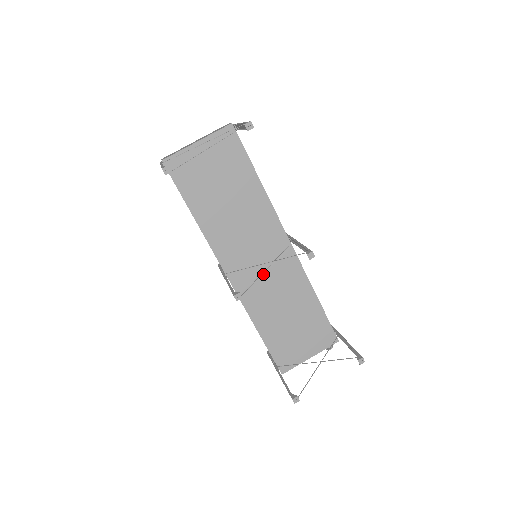
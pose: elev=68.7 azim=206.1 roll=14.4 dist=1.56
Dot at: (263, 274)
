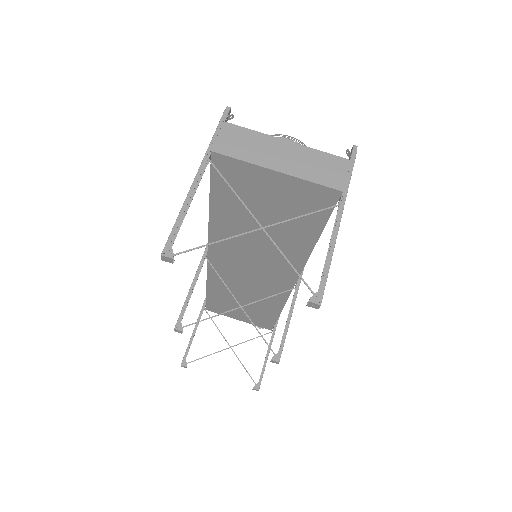
Dot at: (246, 276)
